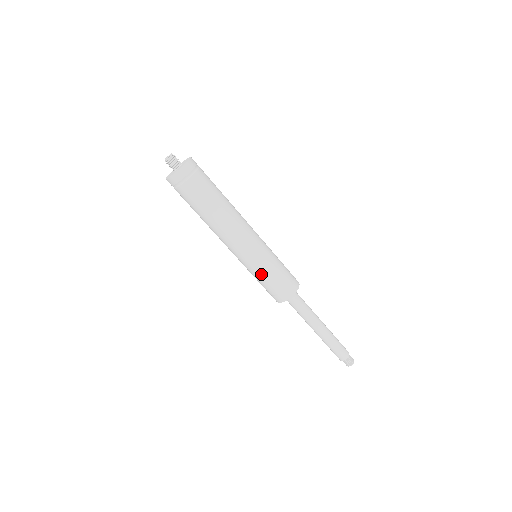
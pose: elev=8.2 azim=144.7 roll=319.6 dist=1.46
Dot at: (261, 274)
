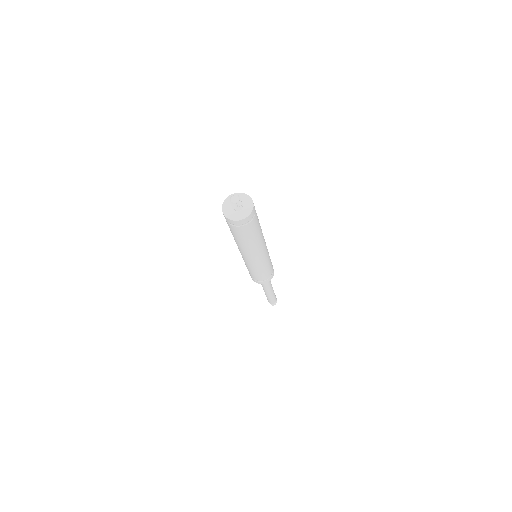
Dot at: (260, 272)
